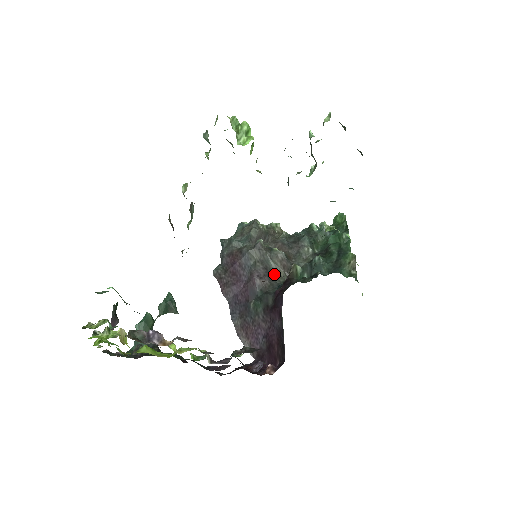
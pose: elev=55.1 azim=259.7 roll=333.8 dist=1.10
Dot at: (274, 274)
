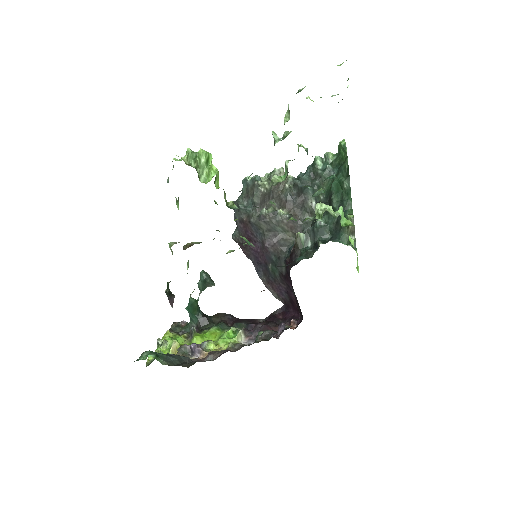
Dot at: (283, 238)
